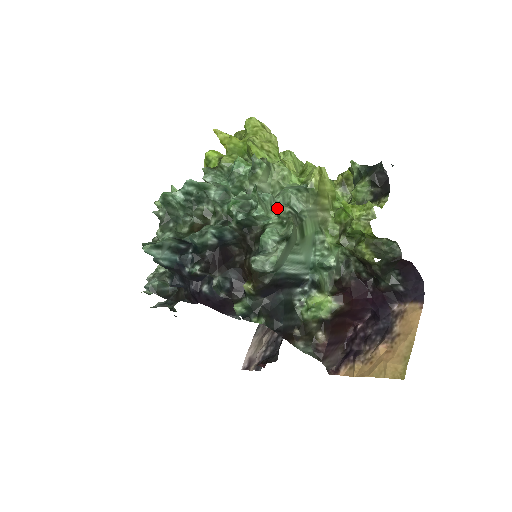
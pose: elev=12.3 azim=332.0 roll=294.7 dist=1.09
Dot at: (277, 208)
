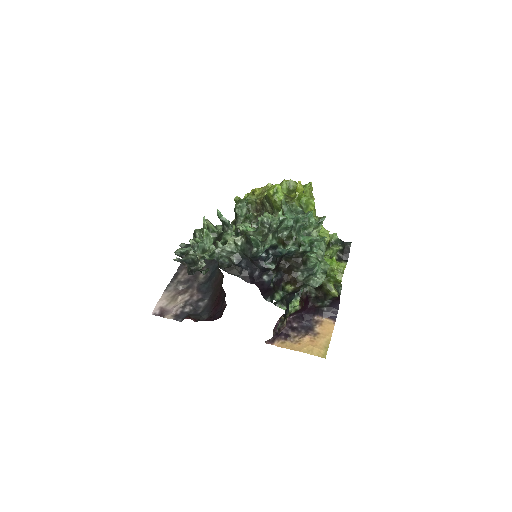
Dot at: occluded
